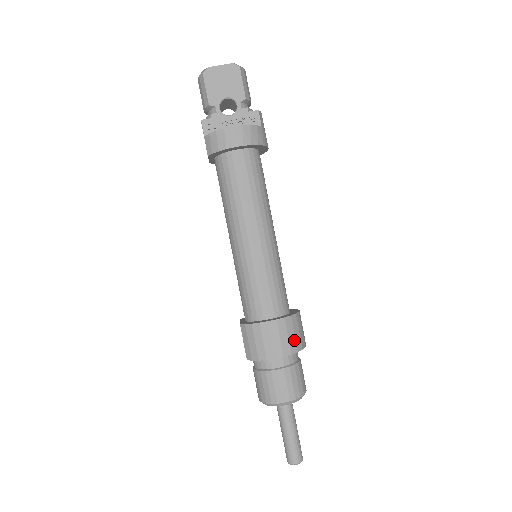
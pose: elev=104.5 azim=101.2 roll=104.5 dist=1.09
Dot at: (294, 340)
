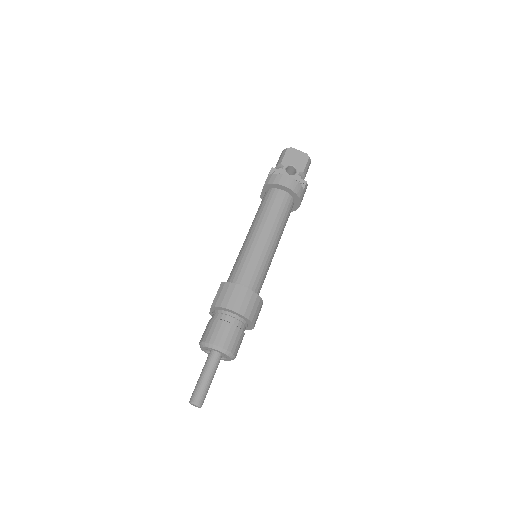
Dot at: (251, 310)
